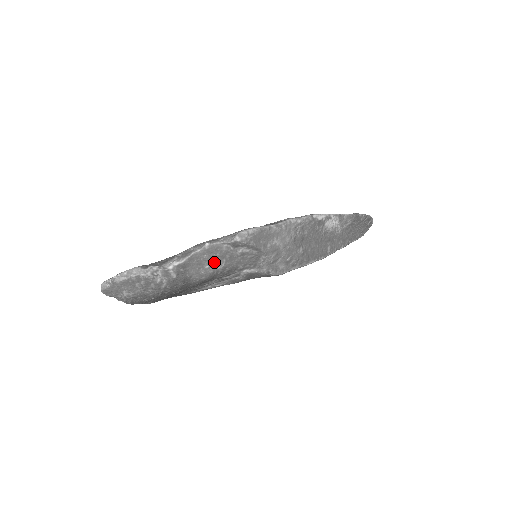
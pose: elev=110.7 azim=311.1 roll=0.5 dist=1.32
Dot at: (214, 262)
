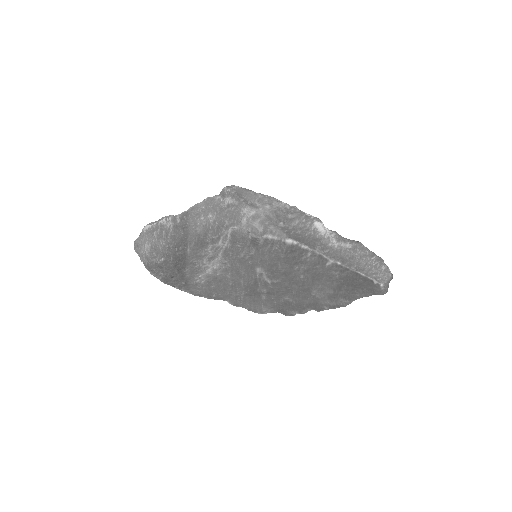
Dot at: (208, 214)
